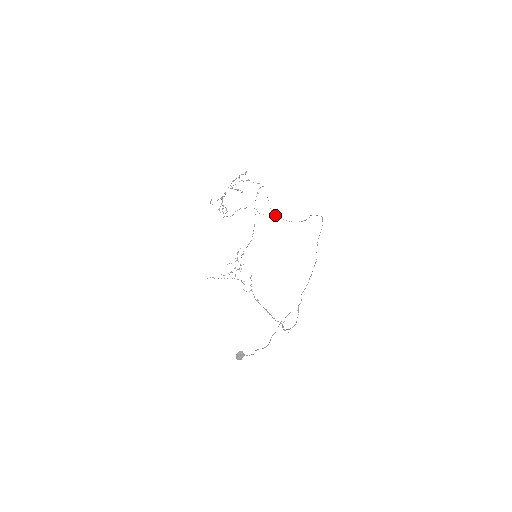
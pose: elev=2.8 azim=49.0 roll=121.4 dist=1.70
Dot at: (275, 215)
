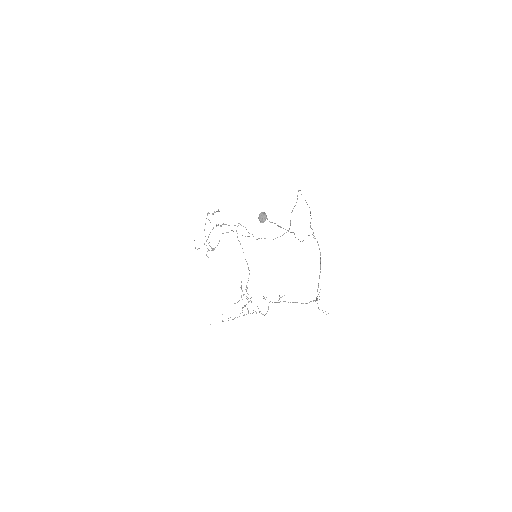
Dot at: (261, 238)
